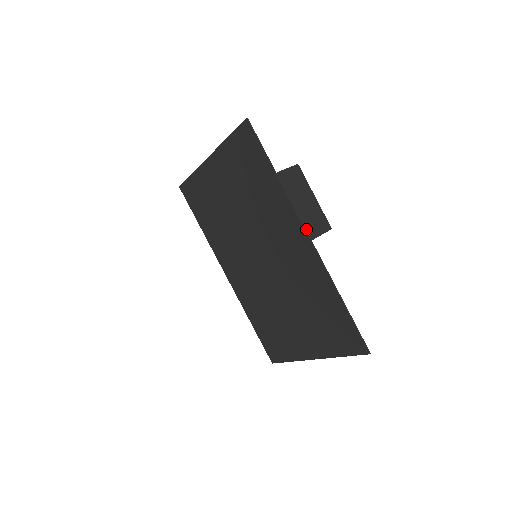
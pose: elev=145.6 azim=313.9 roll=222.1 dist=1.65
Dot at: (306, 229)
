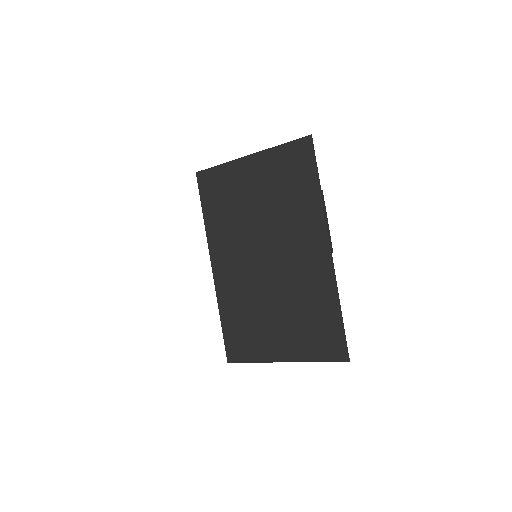
Dot at: occluded
